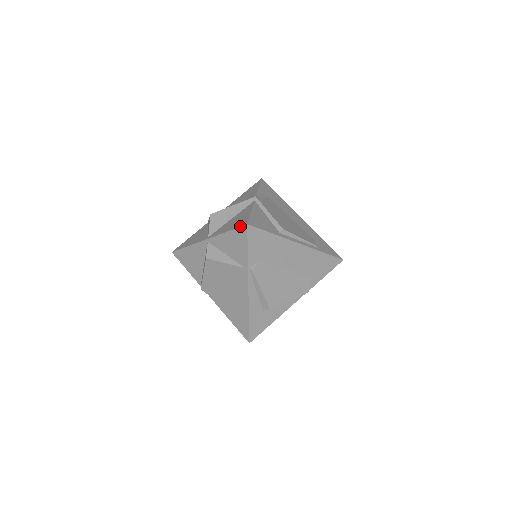
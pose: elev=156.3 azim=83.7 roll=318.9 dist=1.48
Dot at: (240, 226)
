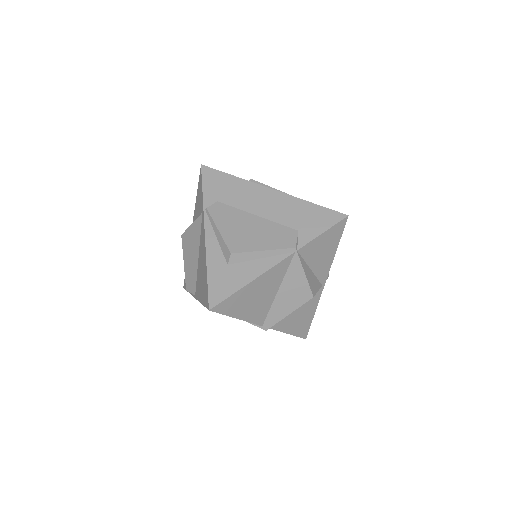
Dot at: (199, 175)
